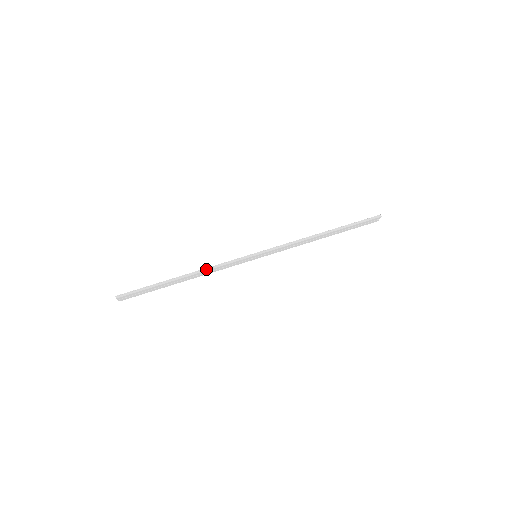
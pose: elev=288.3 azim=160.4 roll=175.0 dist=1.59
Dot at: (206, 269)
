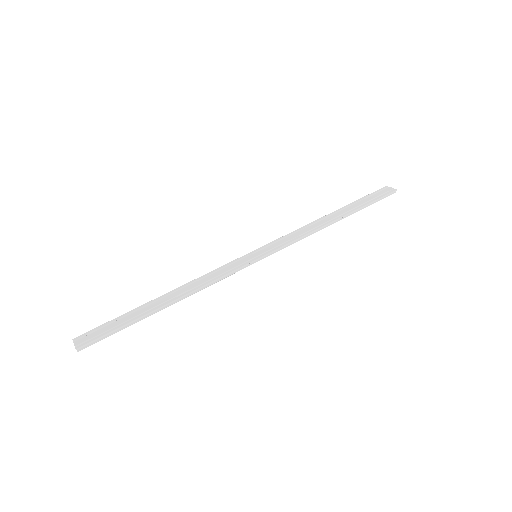
Dot at: (197, 288)
